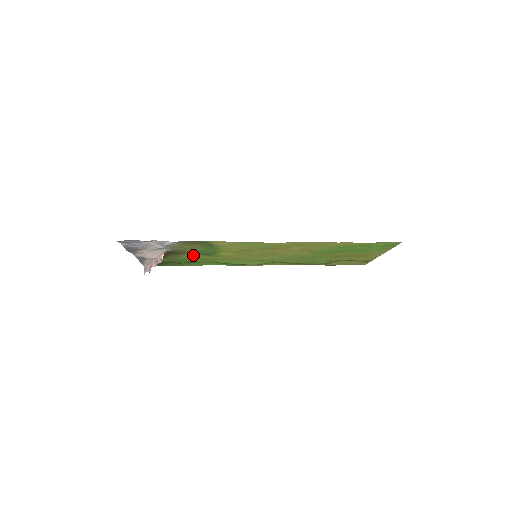
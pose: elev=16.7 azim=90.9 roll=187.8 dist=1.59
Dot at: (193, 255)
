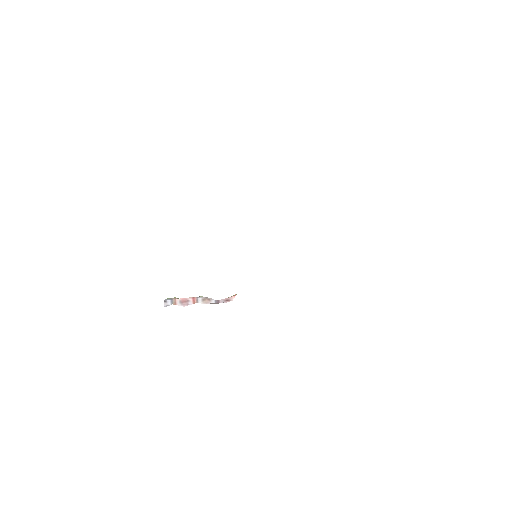
Dot at: occluded
